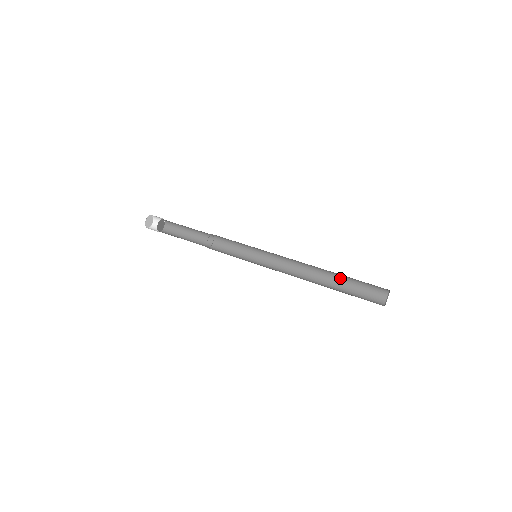
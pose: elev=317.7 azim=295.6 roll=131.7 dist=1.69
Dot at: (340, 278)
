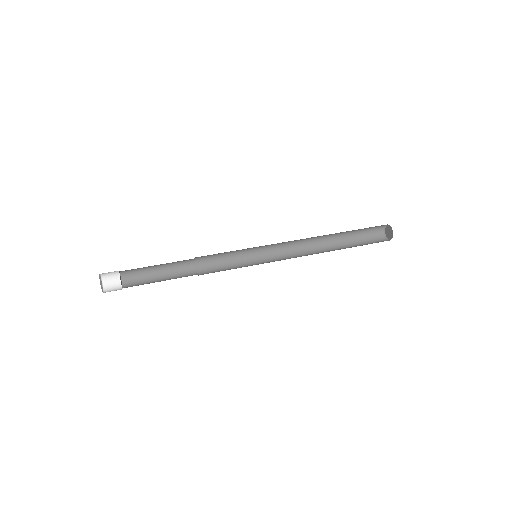
Dot at: (341, 233)
